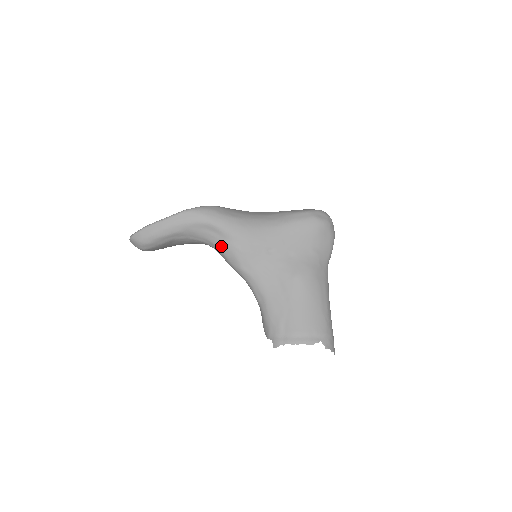
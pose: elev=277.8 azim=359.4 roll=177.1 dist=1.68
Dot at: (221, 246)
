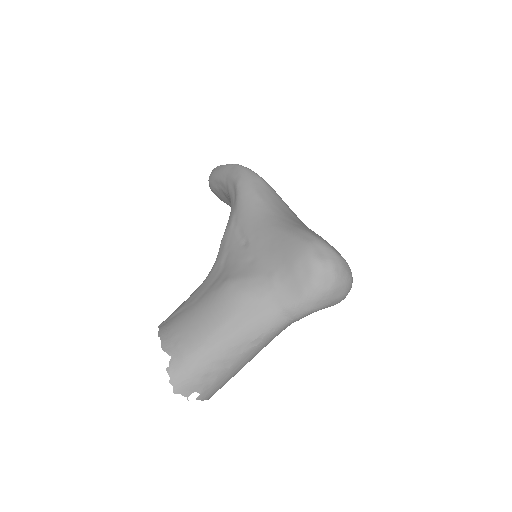
Dot at: (230, 213)
